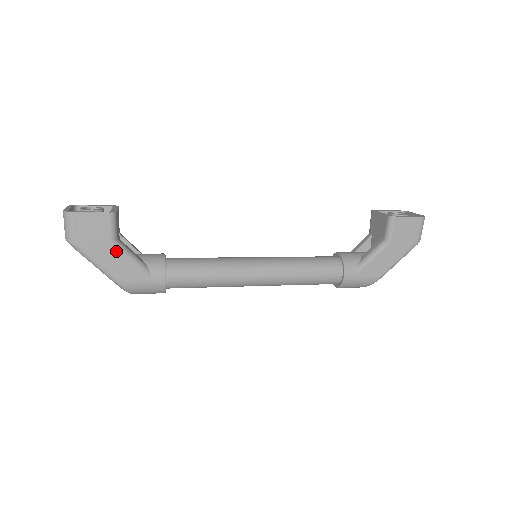
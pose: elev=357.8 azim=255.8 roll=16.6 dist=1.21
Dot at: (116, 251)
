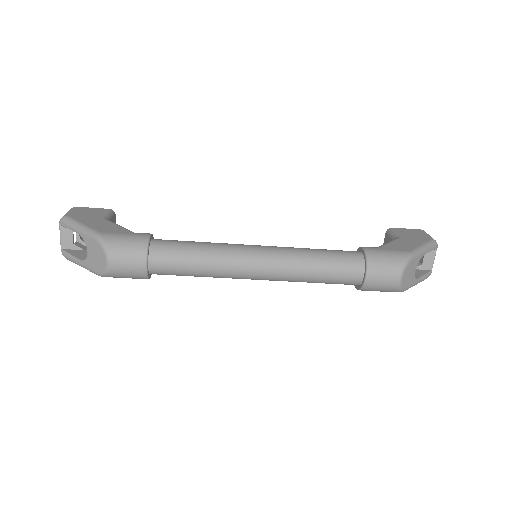
Dot at: (105, 221)
